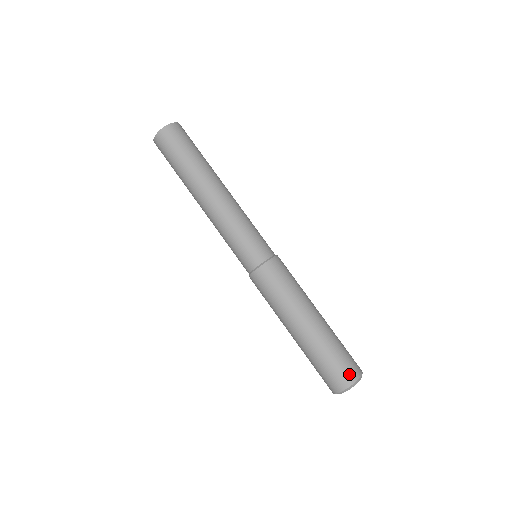
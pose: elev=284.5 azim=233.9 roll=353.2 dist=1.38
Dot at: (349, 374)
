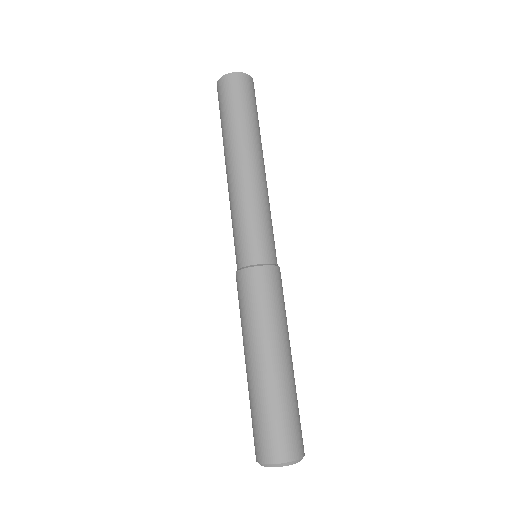
Dot at: (289, 447)
